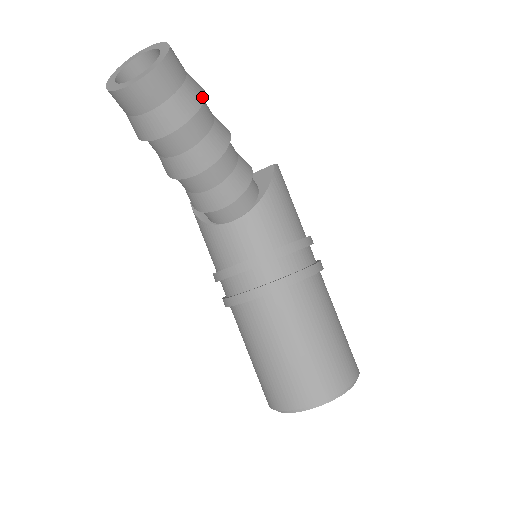
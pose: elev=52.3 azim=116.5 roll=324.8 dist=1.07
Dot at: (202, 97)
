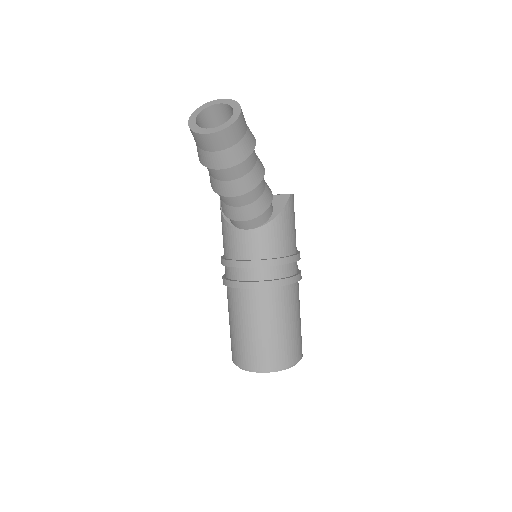
Dot at: (253, 148)
